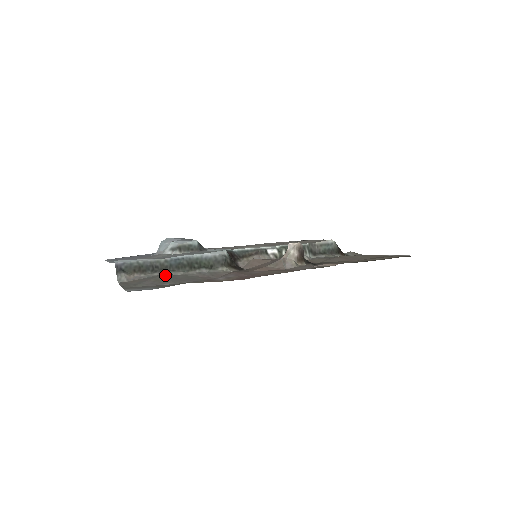
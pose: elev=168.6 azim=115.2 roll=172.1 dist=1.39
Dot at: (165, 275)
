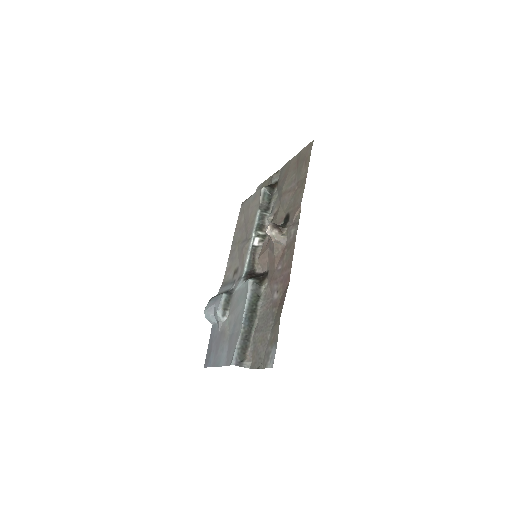
Dot at: (256, 333)
